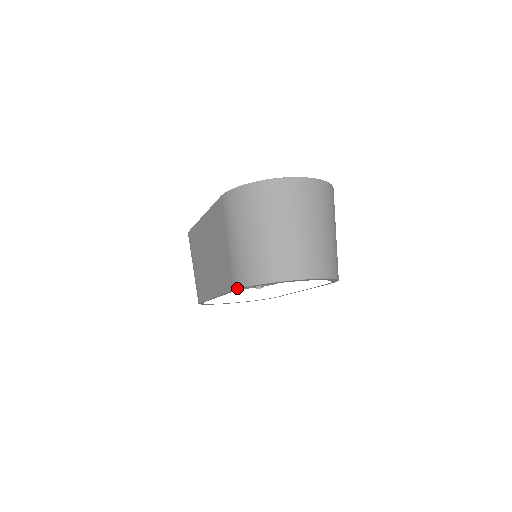
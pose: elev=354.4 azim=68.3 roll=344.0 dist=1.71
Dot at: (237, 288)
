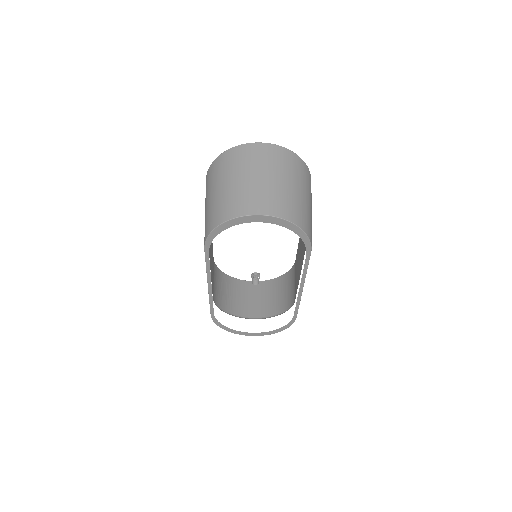
Dot at: (204, 243)
